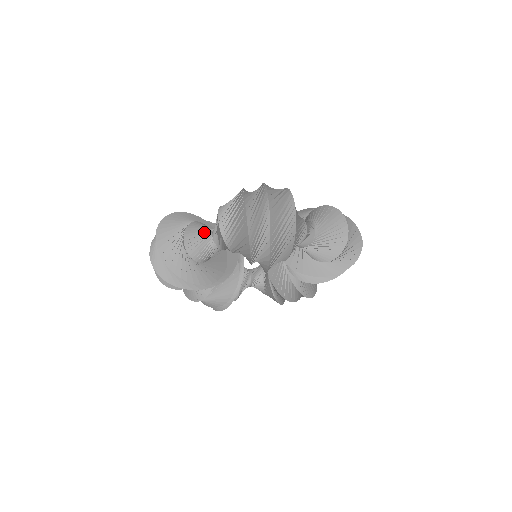
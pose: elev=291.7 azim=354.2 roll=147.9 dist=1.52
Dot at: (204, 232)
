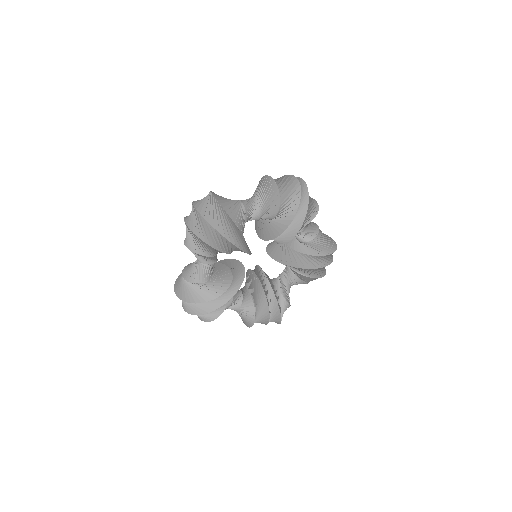
Dot at: (193, 263)
